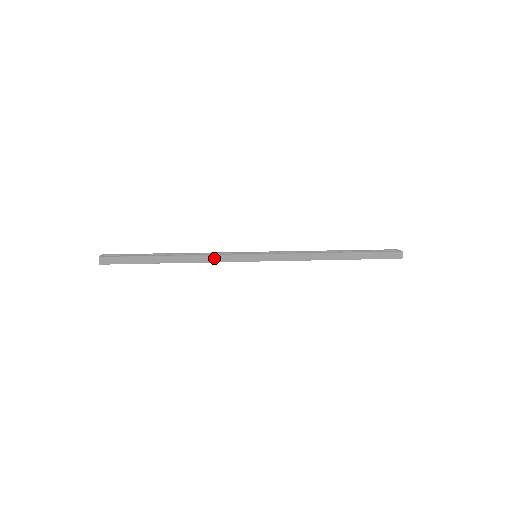
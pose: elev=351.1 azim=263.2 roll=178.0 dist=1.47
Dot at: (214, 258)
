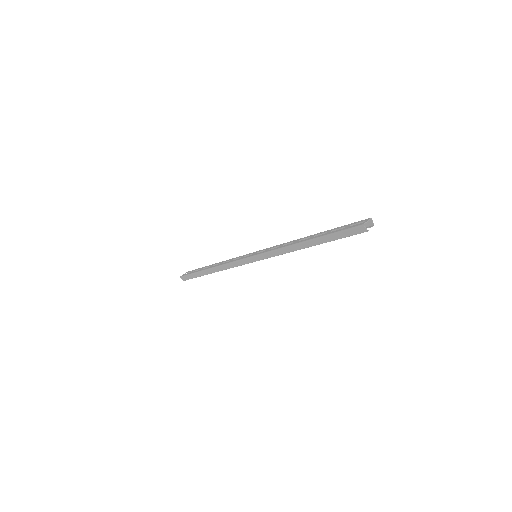
Dot at: (229, 265)
